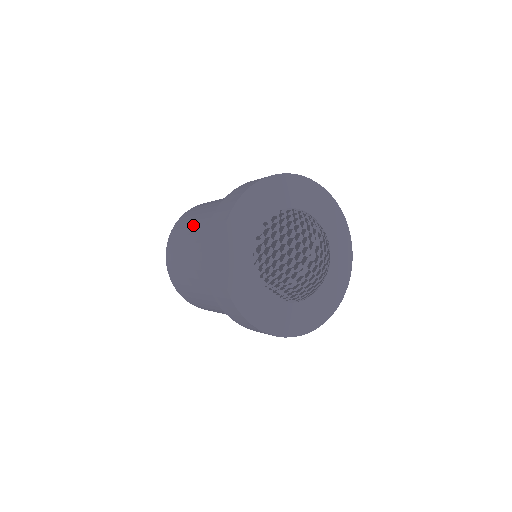
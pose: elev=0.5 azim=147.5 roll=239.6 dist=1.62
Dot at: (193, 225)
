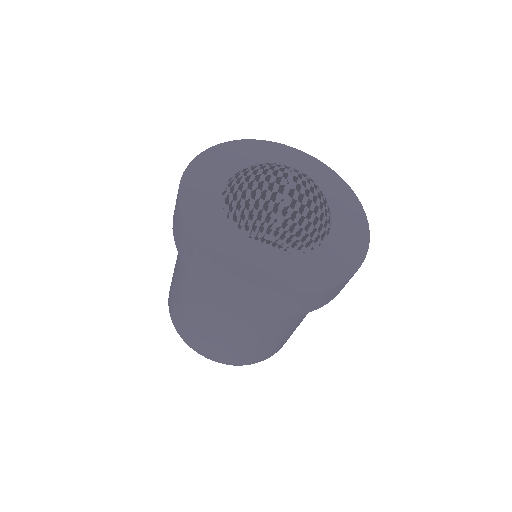
Dot at: occluded
